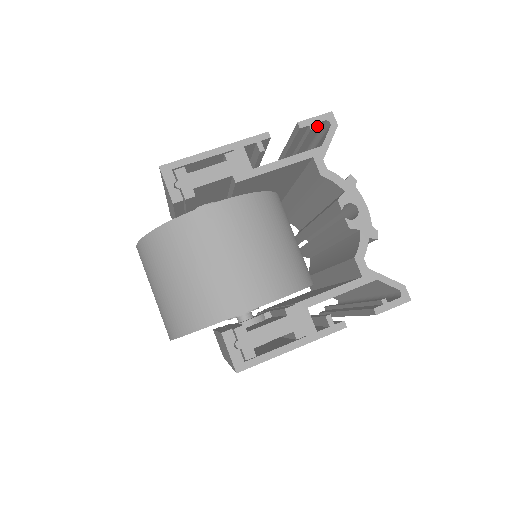
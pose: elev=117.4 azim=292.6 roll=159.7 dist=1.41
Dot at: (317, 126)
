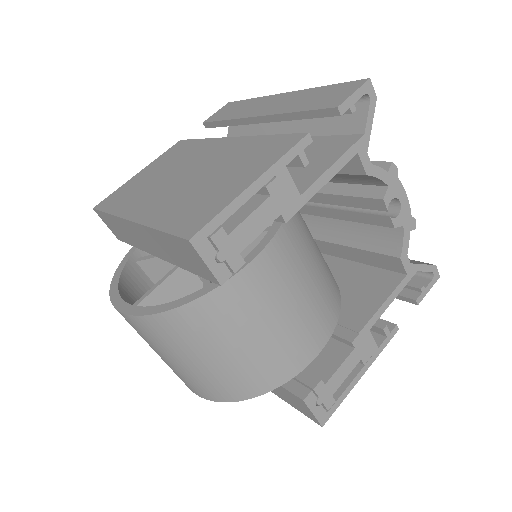
Dot at: occluded
